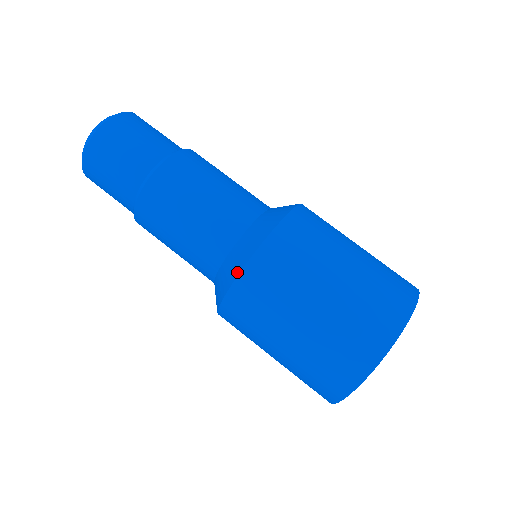
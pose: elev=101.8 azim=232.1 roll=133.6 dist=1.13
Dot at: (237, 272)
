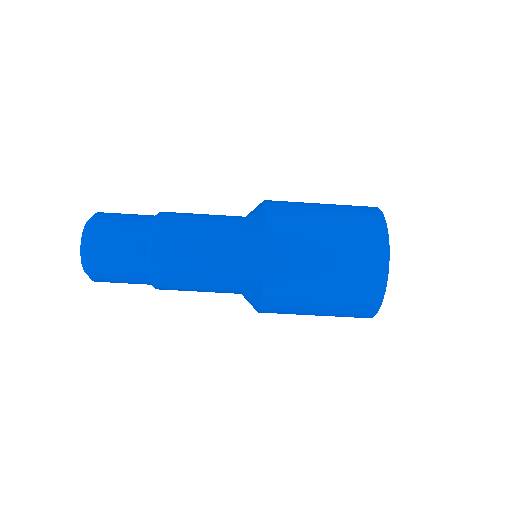
Dot at: (260, 281)
